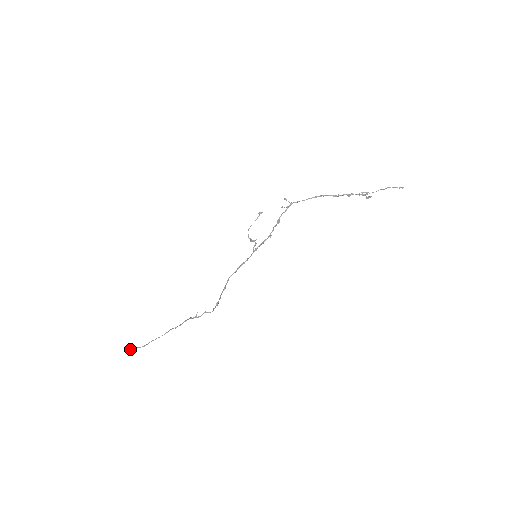
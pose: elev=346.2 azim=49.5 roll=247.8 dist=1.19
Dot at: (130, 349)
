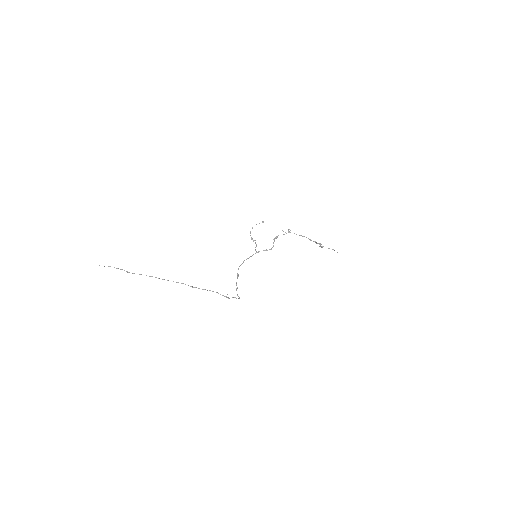
Dot at: occluded
